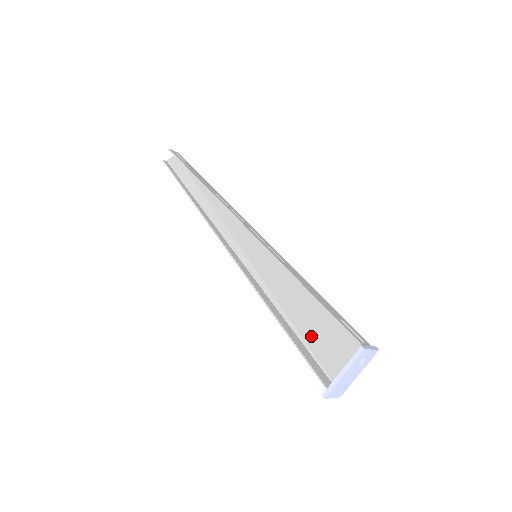
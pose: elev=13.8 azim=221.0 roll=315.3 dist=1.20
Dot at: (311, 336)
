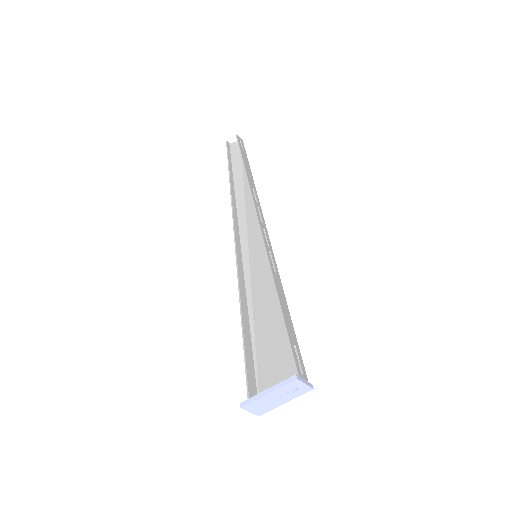
Dot at: (263, 348)
